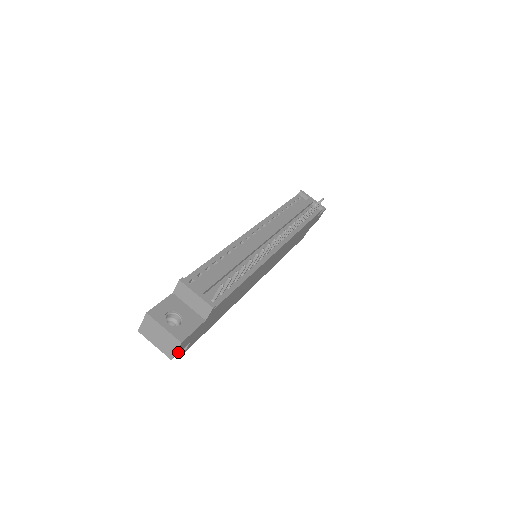
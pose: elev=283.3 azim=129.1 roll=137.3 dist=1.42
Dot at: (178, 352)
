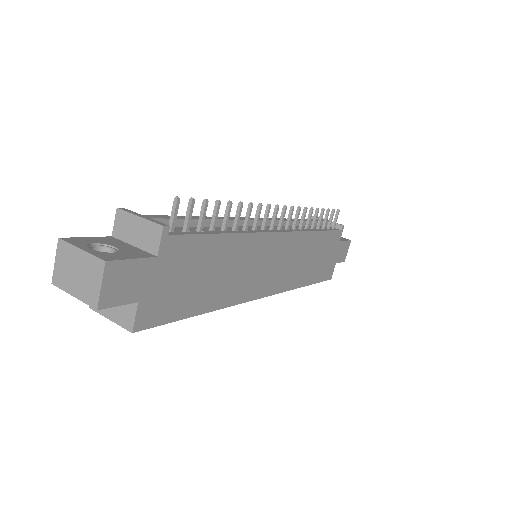
Dot at: (110, 300)
